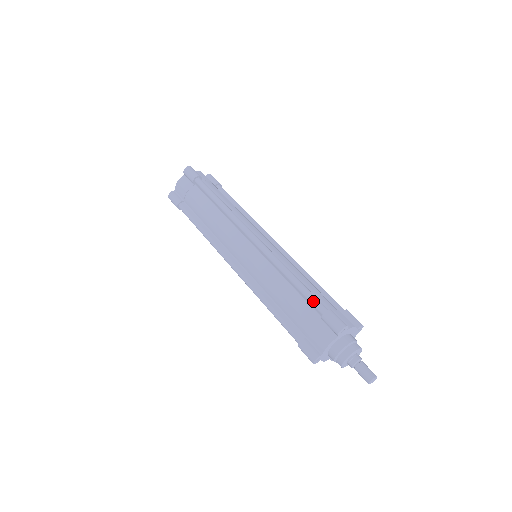
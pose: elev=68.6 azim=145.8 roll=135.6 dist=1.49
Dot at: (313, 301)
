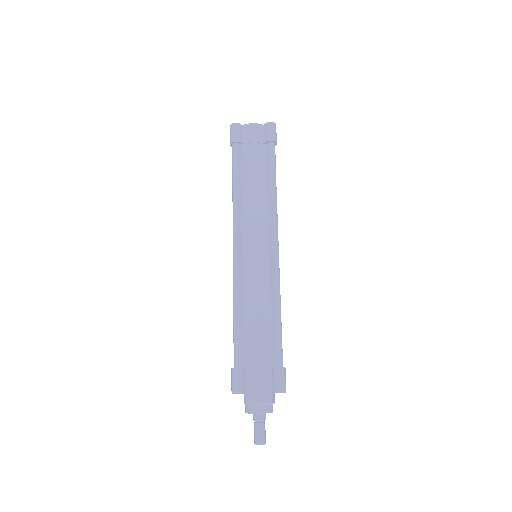
Dot at: (279, 348)
